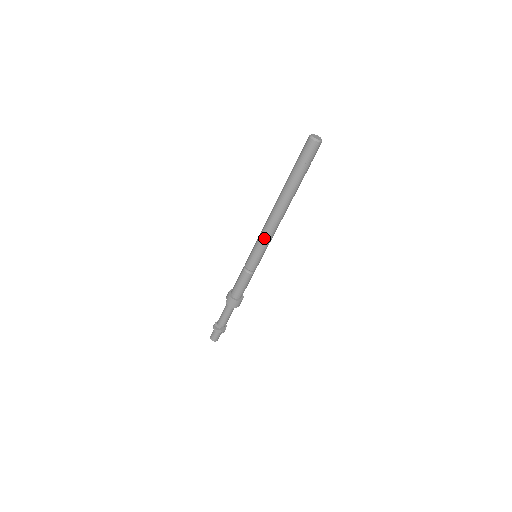
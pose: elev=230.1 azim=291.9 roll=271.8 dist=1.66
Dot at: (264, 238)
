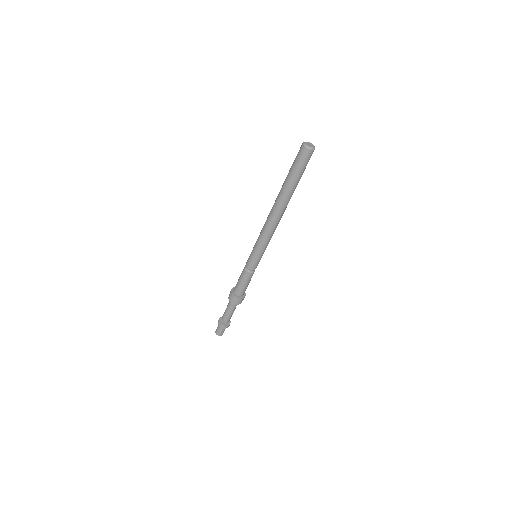
Dot at: (261, 238)
